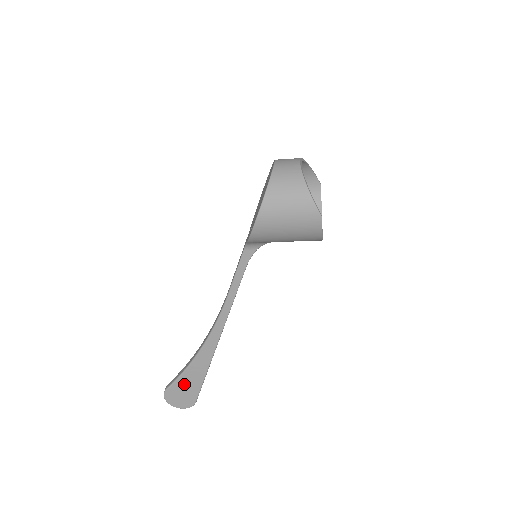
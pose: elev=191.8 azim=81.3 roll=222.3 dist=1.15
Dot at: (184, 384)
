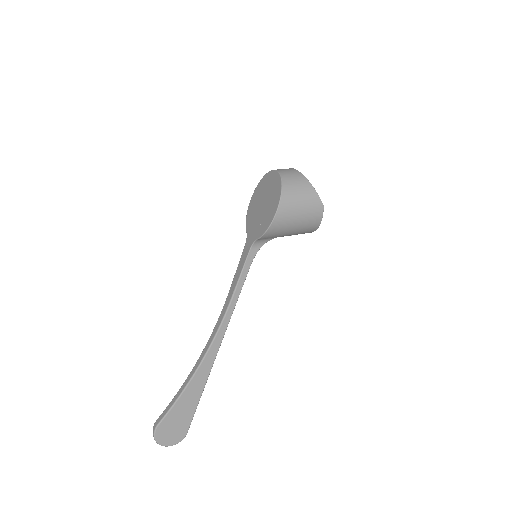
Dot at: (178, 412)
